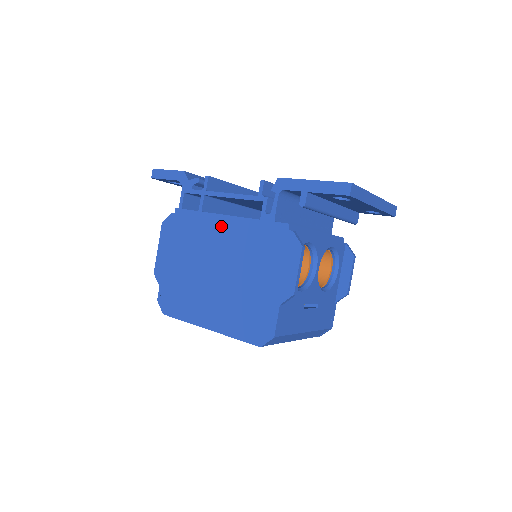
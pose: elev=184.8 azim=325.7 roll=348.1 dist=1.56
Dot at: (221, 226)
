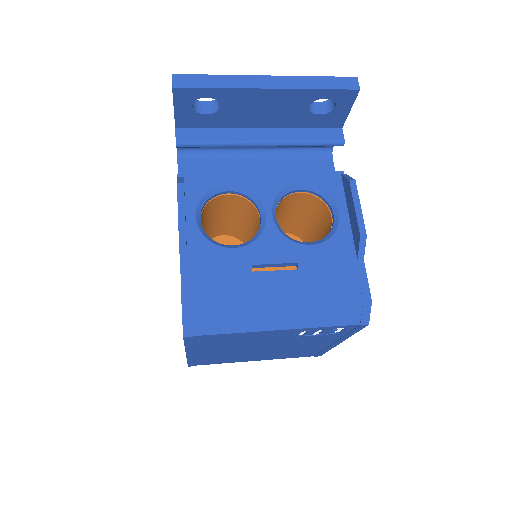
Dot at: occluded
